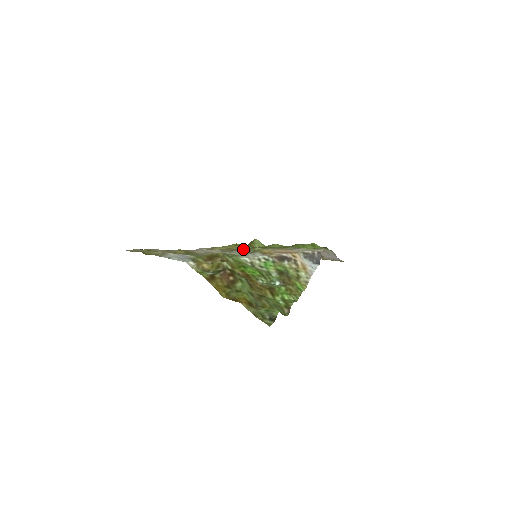
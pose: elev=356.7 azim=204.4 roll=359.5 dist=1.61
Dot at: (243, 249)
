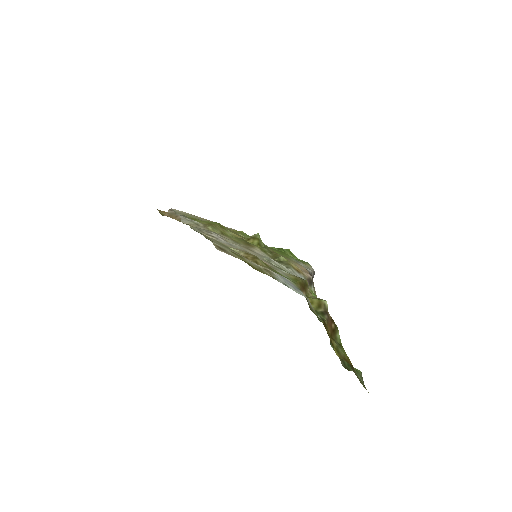
Dot at: (260, 250)
